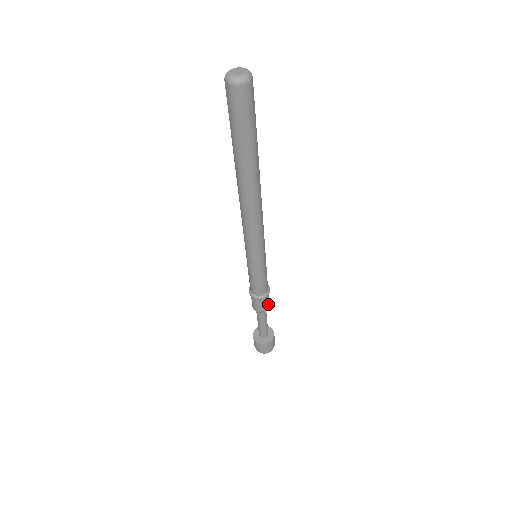
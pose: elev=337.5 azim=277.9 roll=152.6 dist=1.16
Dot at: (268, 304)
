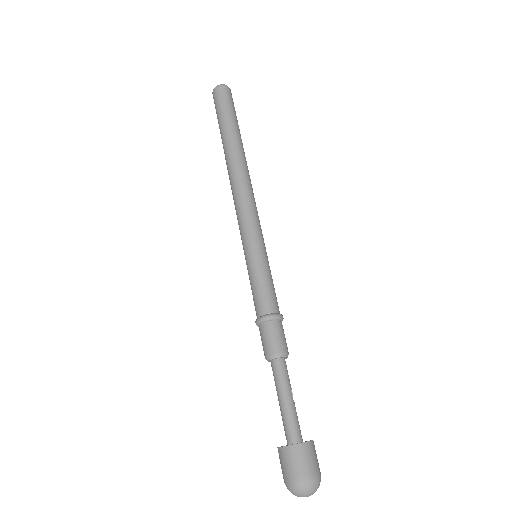
Dot at: (286, 346)
